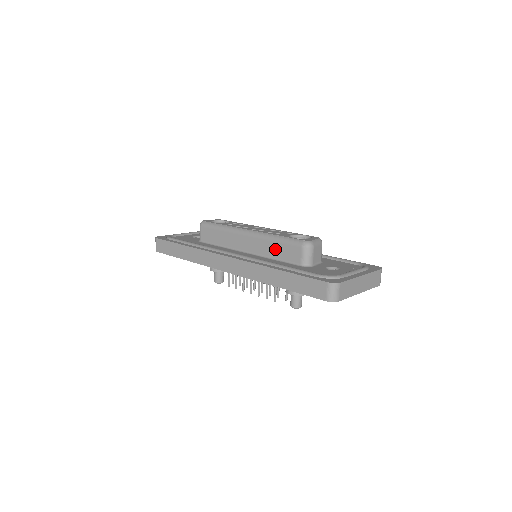
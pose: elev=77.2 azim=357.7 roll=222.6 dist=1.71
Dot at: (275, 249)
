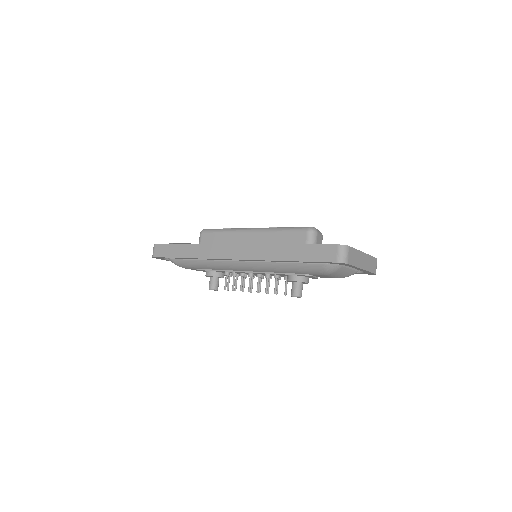
Dot at: (279, 239)
